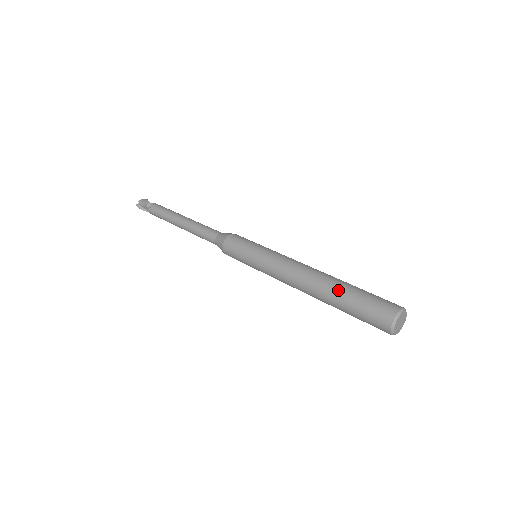
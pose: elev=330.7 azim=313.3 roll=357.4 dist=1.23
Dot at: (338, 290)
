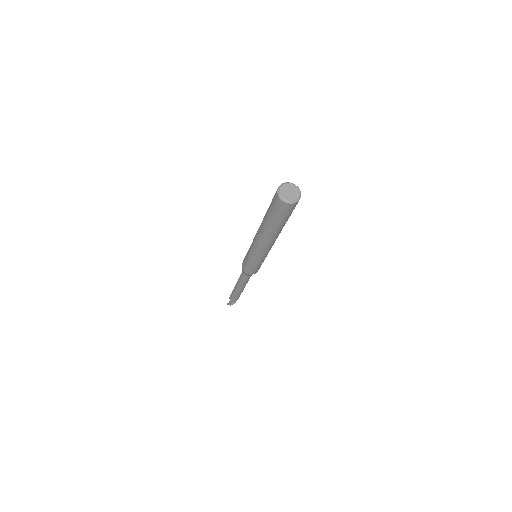
Dot at: occluded
